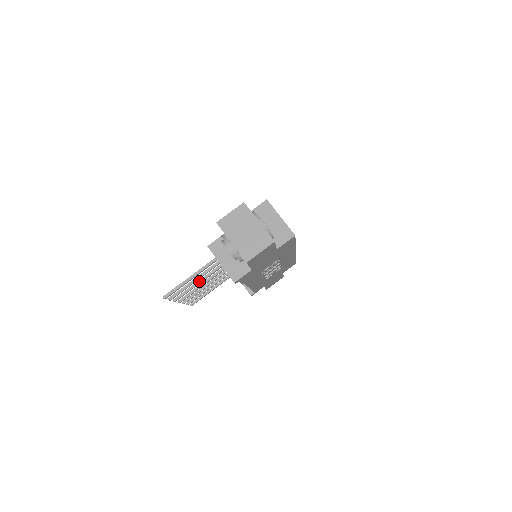
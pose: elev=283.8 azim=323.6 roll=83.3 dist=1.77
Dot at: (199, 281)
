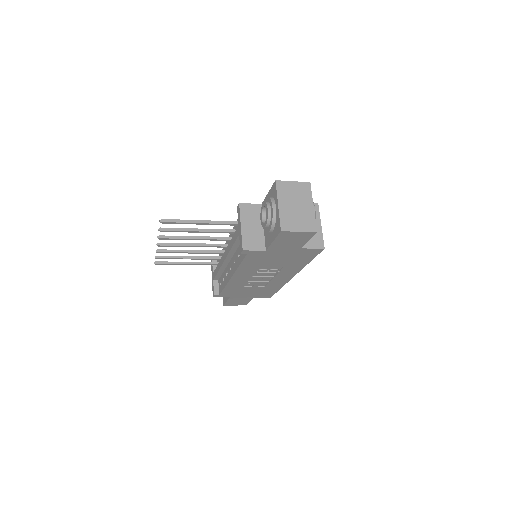
Dot at: (195, 237)
